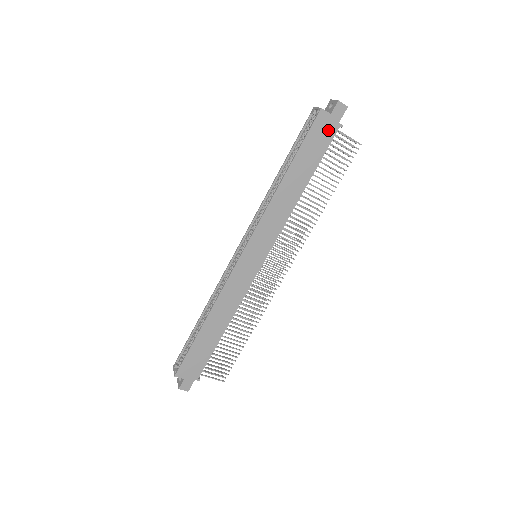
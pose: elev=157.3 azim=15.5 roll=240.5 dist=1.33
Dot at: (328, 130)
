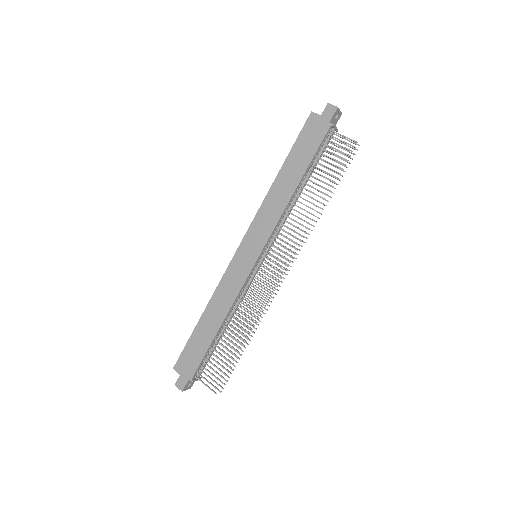
Dot at: (319, 130)
